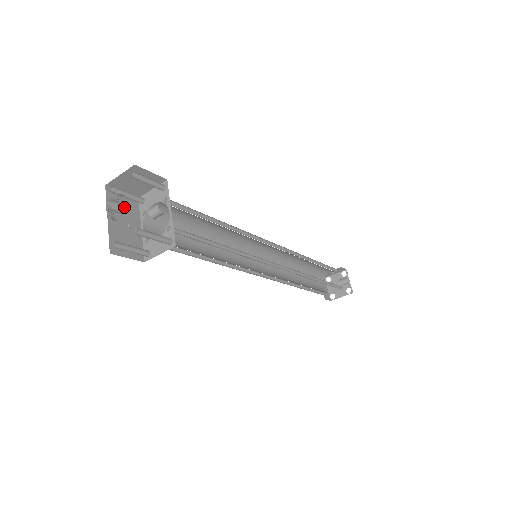
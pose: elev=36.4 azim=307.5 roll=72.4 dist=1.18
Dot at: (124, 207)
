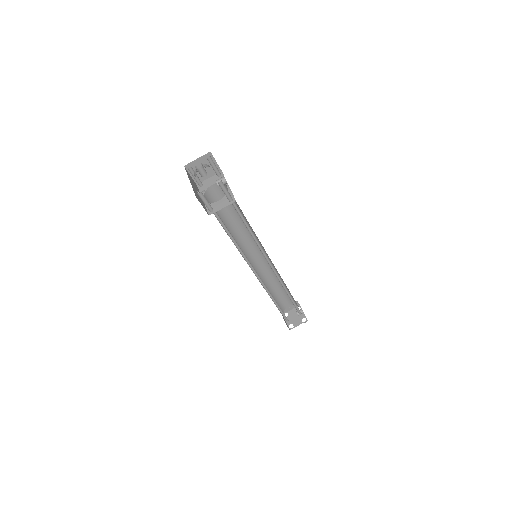
Dot at: occluded
